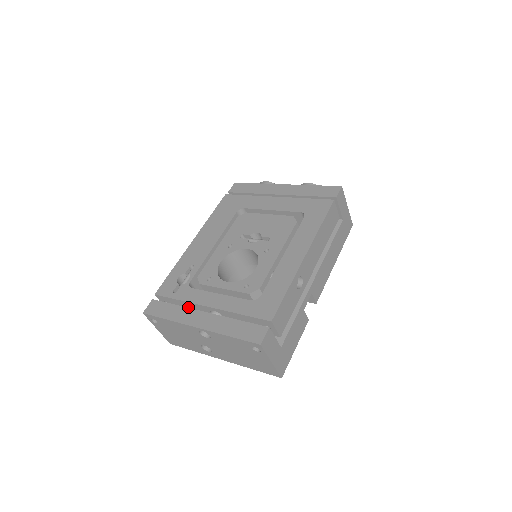
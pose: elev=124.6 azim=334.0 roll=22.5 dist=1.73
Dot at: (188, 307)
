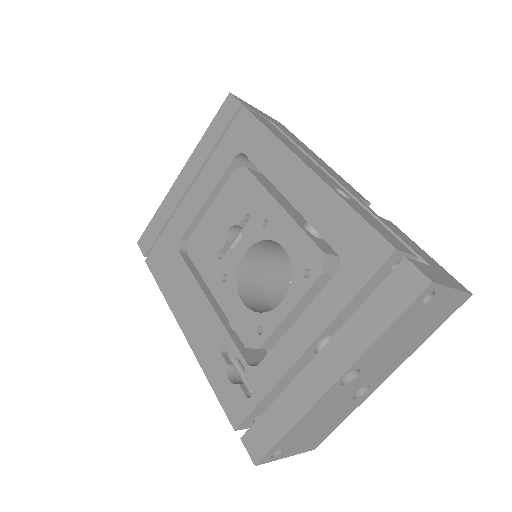
Dot at: (285, 386)
